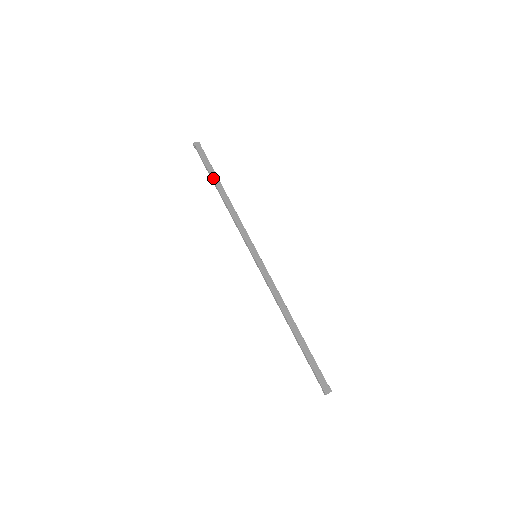
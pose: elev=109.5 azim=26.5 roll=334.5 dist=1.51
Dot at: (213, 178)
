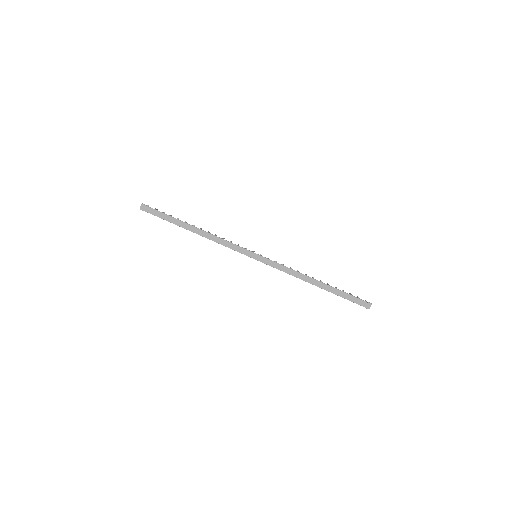
Dot at: (178, 225)
